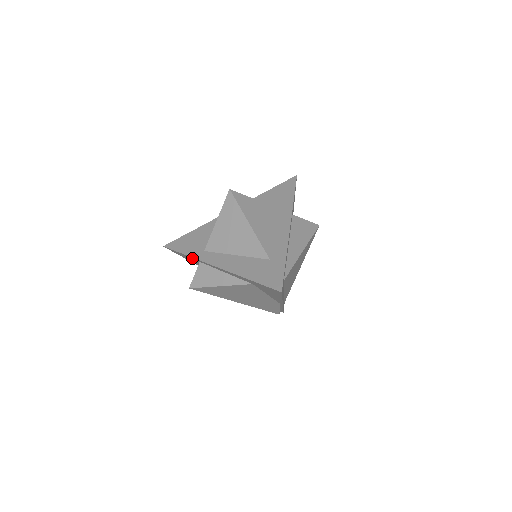
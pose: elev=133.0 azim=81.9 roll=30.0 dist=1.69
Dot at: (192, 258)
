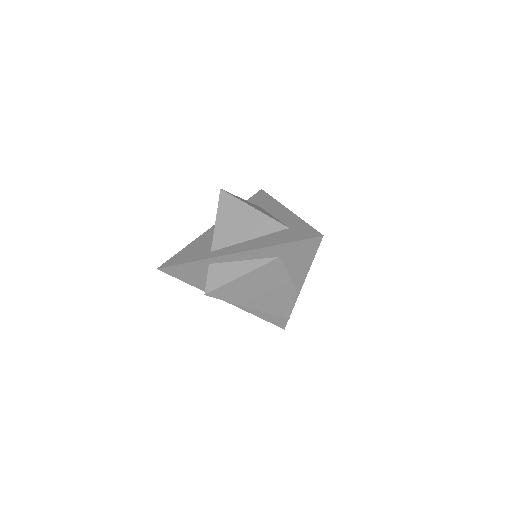
Dot at: (199, 263)
